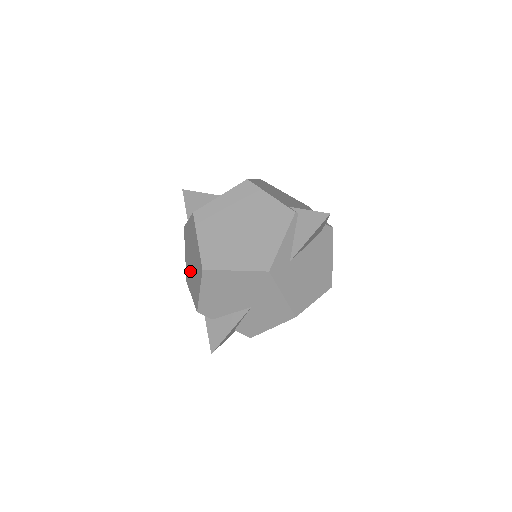
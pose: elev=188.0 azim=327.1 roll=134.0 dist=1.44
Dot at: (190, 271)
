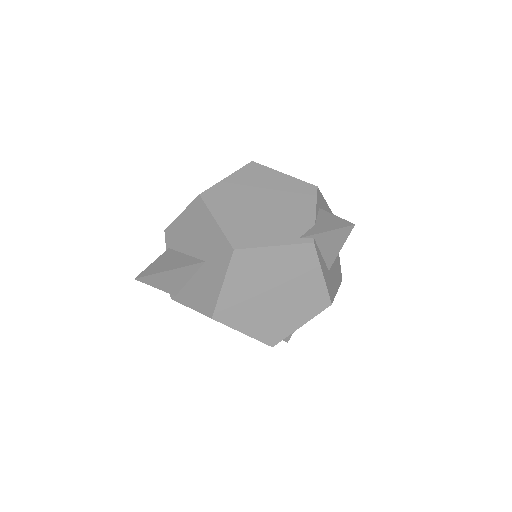
Dot at: occluded
